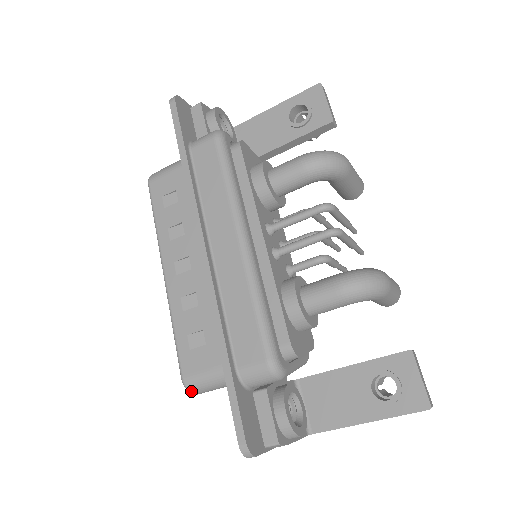
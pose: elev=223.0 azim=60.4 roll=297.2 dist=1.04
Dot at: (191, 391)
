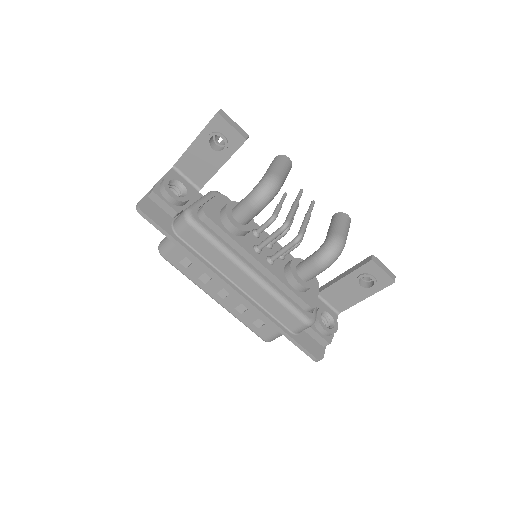
Dot at: occluded
